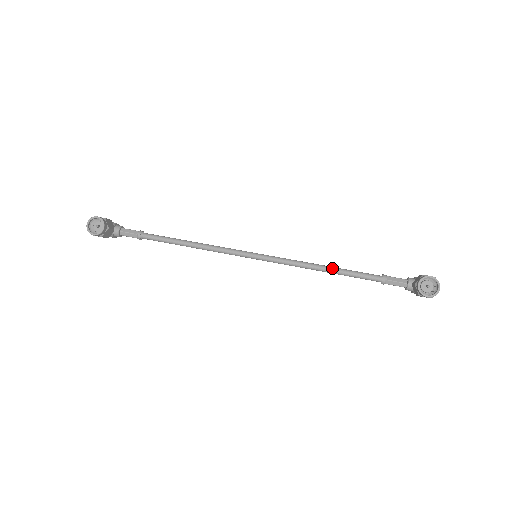
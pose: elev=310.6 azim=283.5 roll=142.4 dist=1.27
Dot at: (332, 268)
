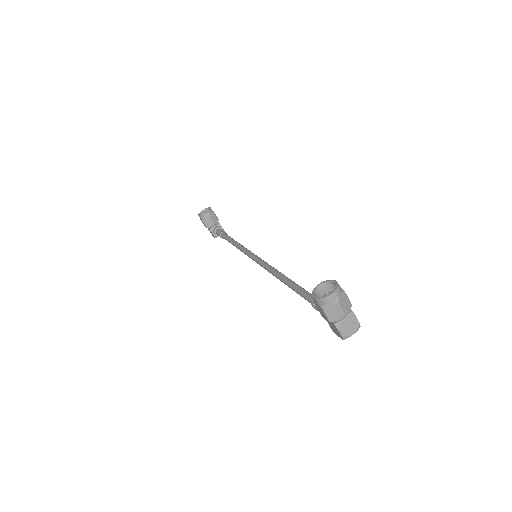
Dot at: (291, 280)
